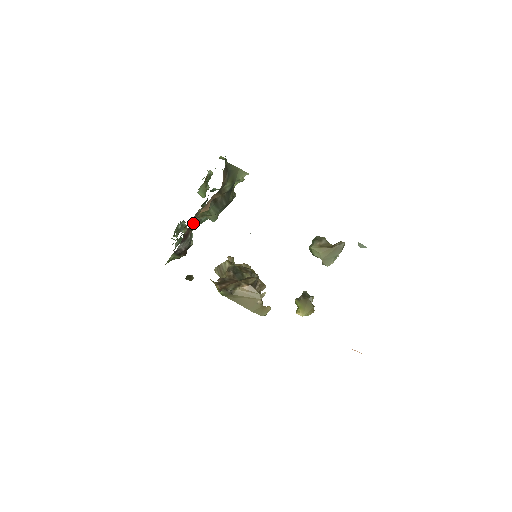
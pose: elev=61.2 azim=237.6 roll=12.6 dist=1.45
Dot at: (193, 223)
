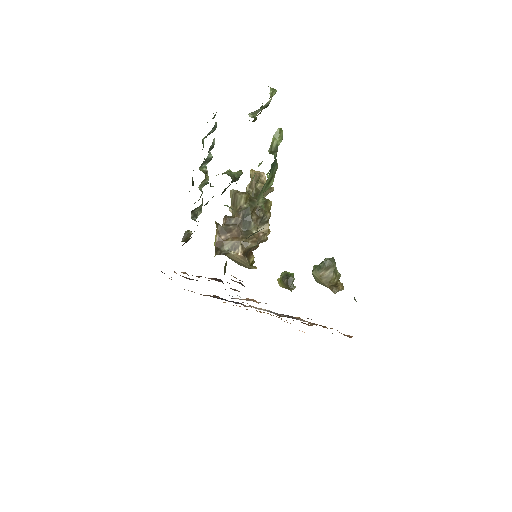
Dot at: occluded
